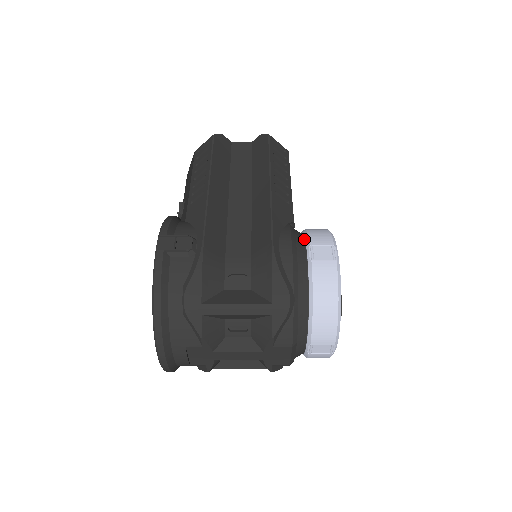
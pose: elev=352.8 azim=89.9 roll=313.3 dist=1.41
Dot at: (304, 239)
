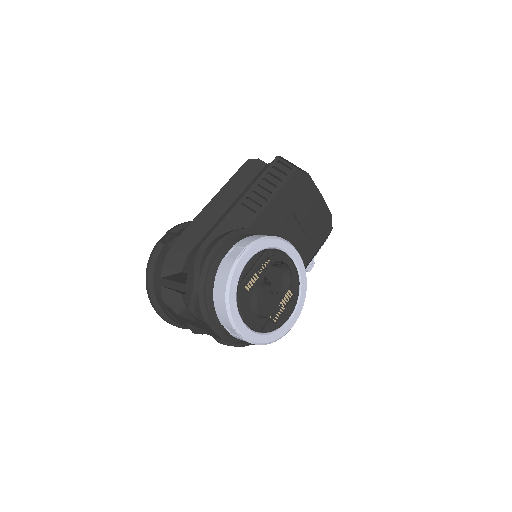
Dot at: occluded
